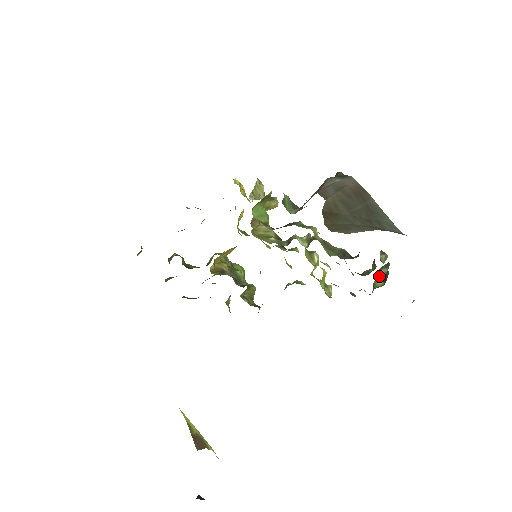
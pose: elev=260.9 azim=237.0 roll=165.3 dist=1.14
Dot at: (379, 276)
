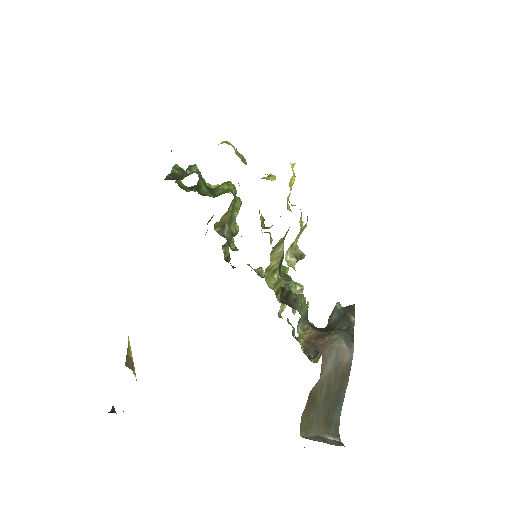
Dot at: occluded
